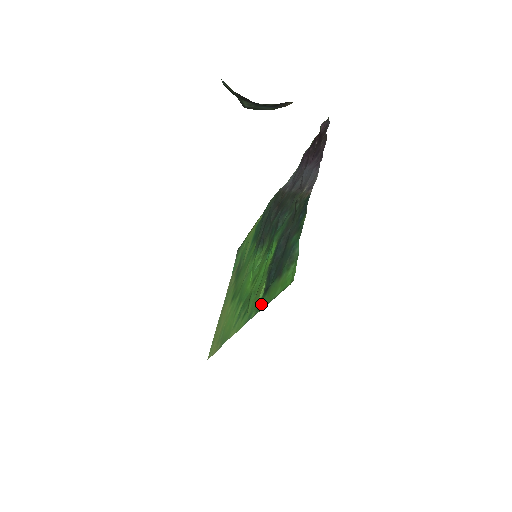
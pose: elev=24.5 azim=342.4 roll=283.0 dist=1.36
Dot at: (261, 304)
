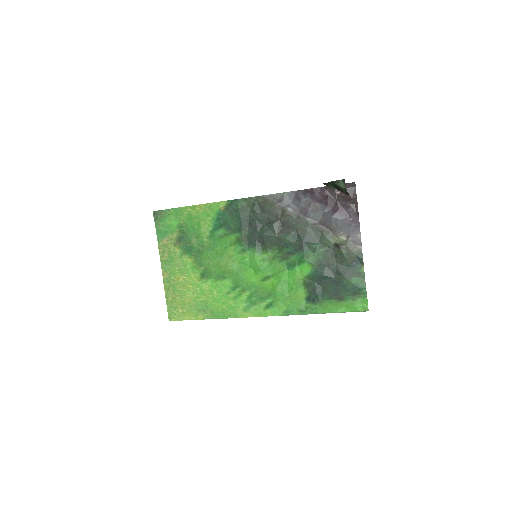
Dot at: (310, 309)
